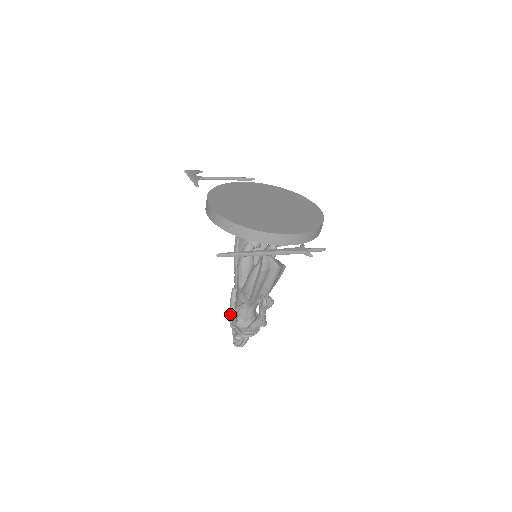
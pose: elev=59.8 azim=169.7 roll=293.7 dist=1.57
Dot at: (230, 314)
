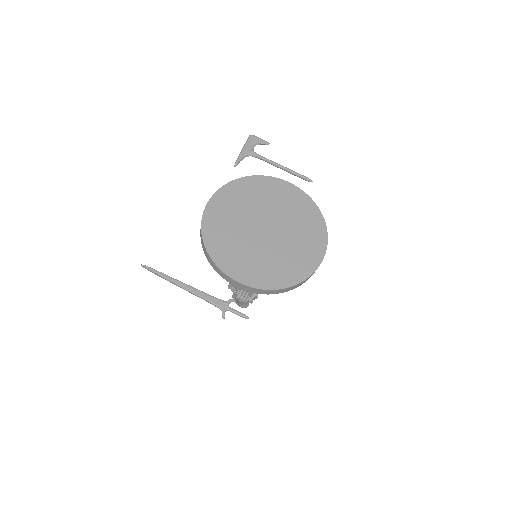
Dot at: occluded
